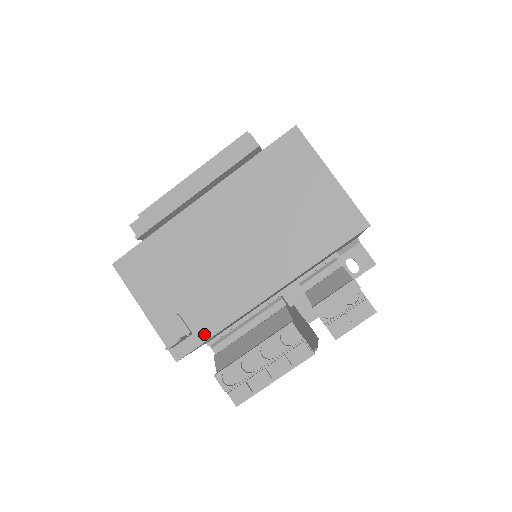
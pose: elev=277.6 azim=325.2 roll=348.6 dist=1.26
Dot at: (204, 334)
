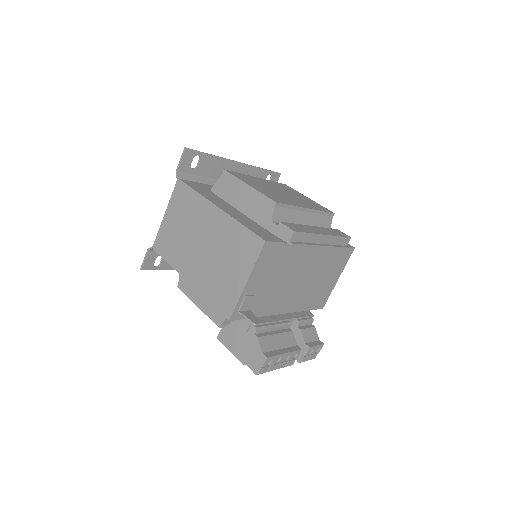
Dot at: occluded
